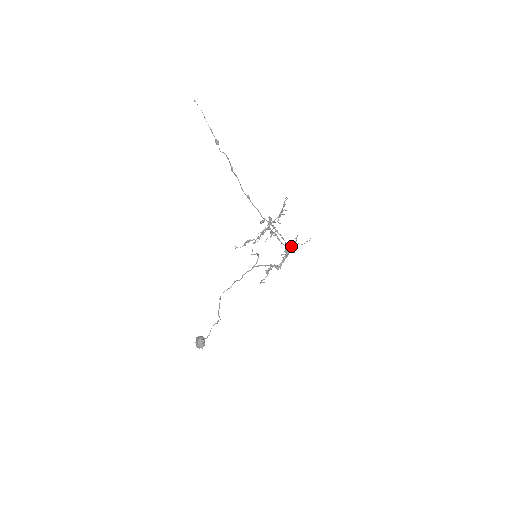
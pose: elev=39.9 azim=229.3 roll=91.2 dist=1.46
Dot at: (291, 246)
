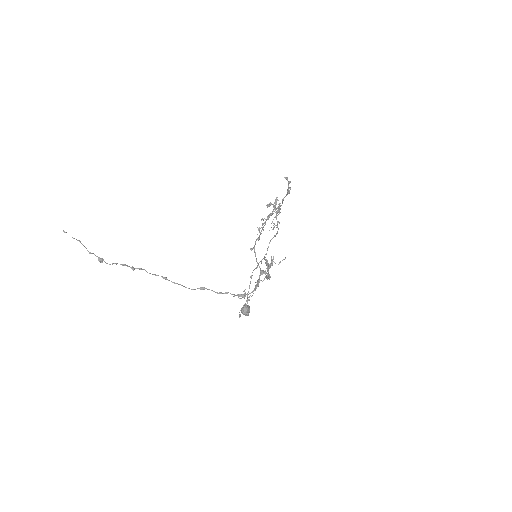
Dot at: (268, 266)
